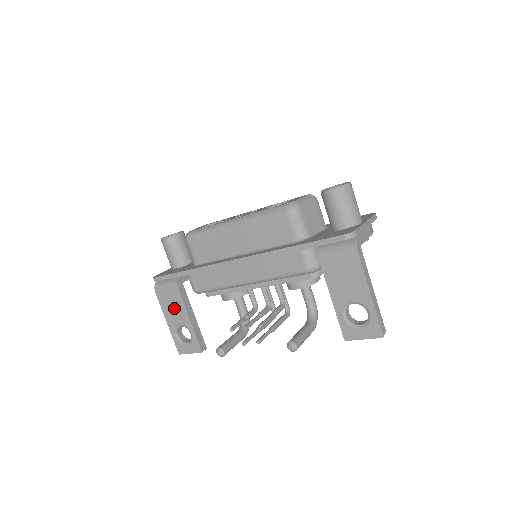
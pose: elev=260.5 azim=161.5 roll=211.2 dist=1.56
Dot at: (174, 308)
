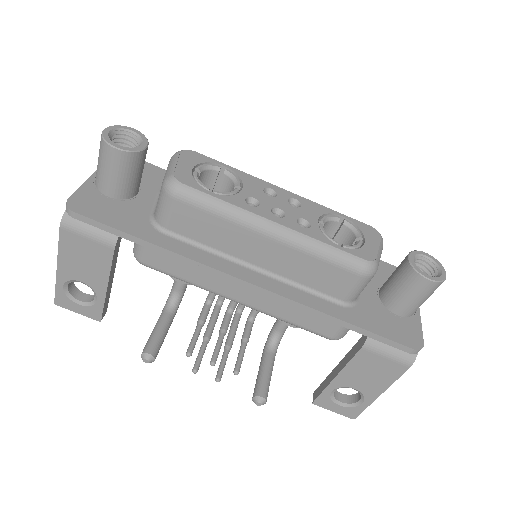
Dot at: (86, 263)
